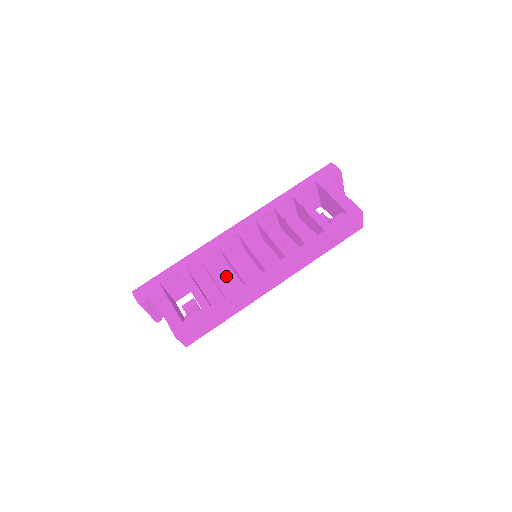
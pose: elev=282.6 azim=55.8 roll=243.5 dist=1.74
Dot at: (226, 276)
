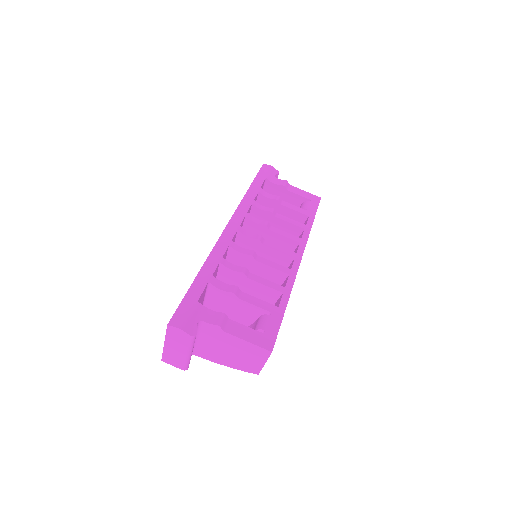
Dot at: occluded
